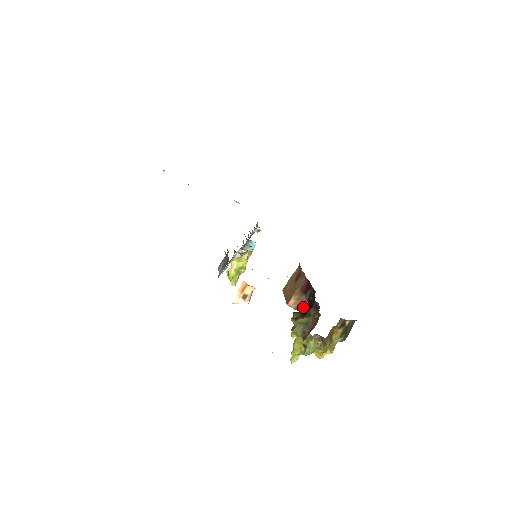
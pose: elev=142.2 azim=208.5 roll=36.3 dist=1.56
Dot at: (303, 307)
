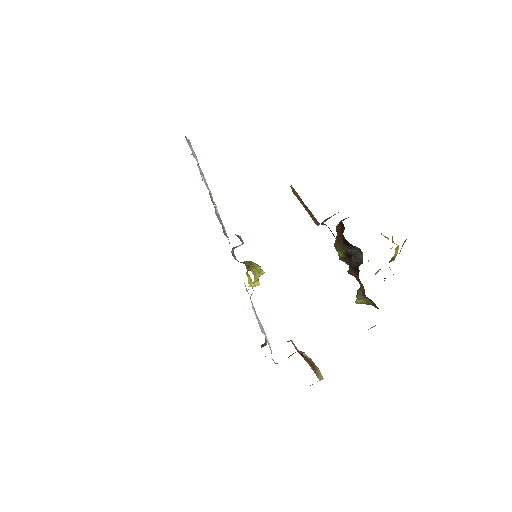
Dot at: occluded
